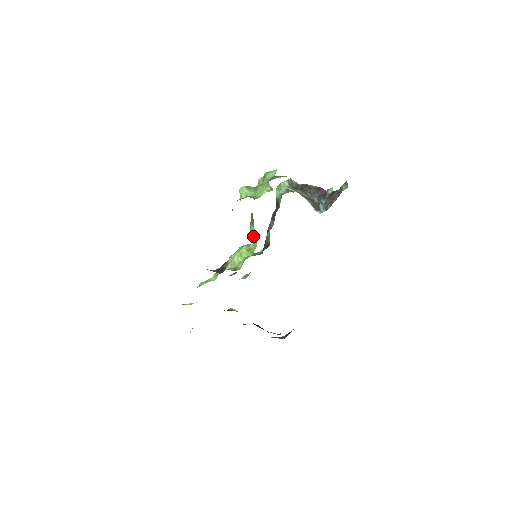
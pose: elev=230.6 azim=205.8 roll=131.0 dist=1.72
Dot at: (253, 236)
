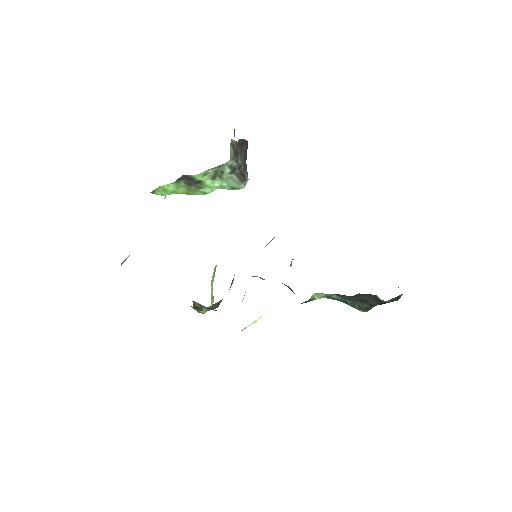
Dot at: occluded
